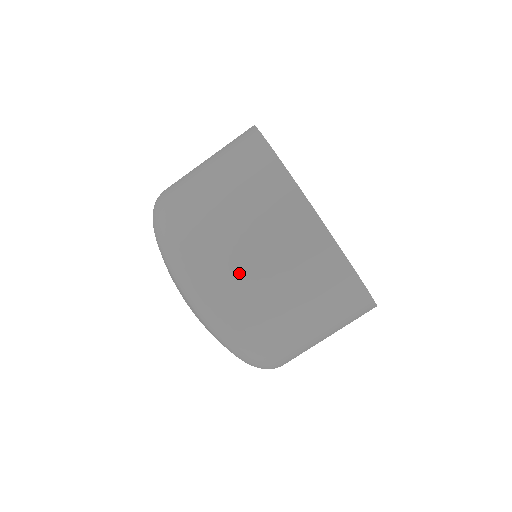
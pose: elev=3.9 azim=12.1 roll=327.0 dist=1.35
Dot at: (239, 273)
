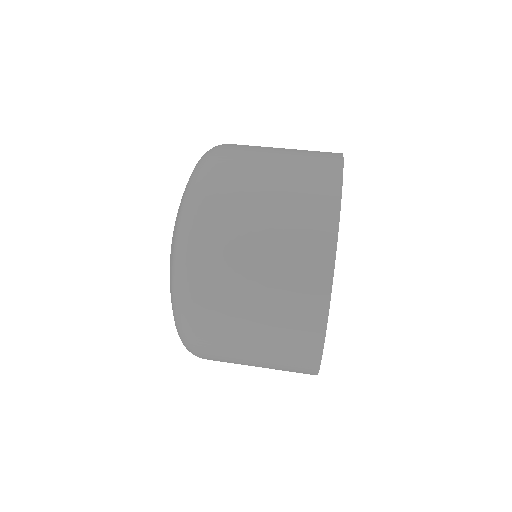
Dot at: (232, 358)
